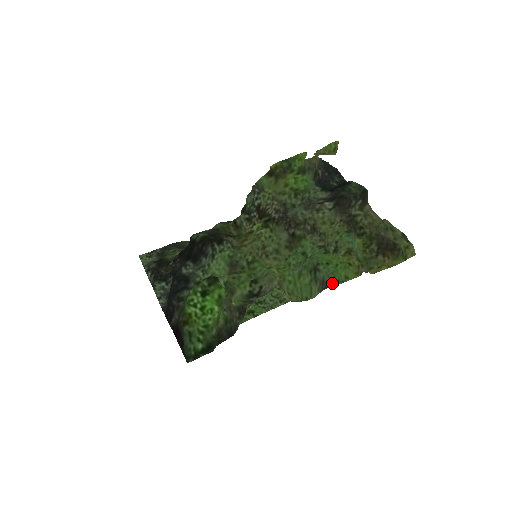
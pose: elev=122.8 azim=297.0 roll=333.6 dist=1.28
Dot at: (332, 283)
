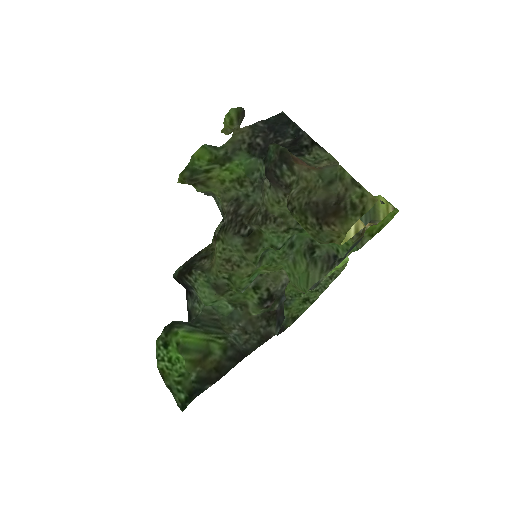
Dot at: (339, 254)
